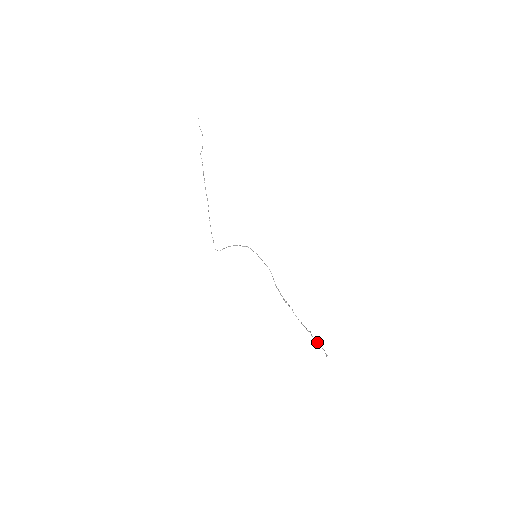
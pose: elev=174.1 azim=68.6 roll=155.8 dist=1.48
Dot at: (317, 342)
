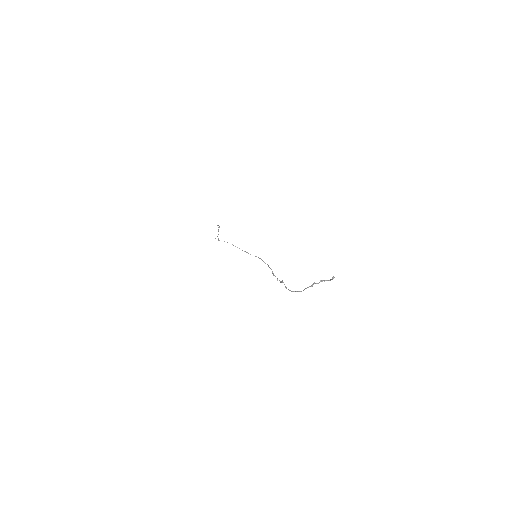
Dot at: (321, 281)
